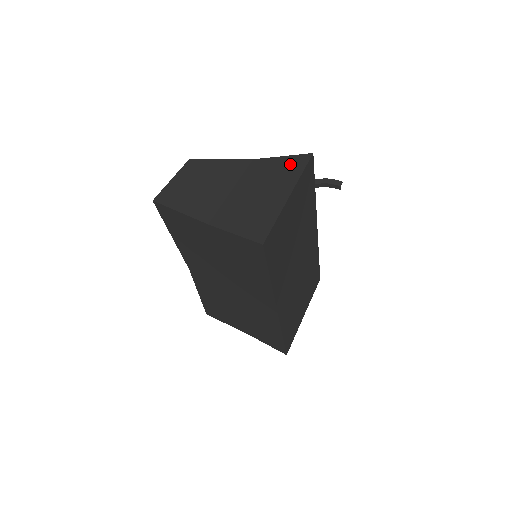
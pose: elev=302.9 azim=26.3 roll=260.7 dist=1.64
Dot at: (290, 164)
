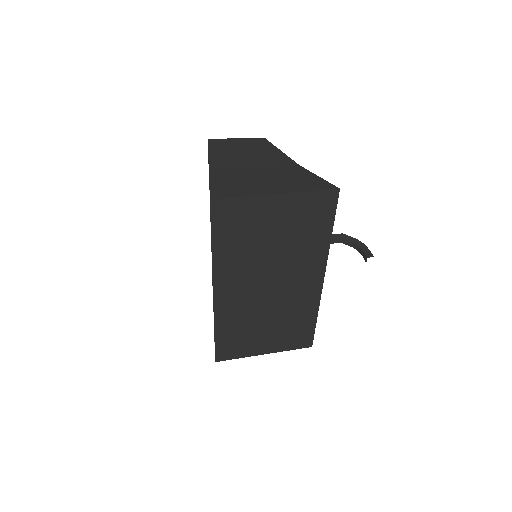
Dot at: (313, 182)
